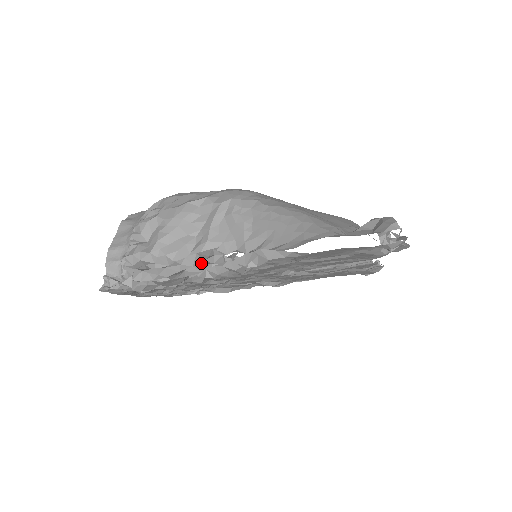
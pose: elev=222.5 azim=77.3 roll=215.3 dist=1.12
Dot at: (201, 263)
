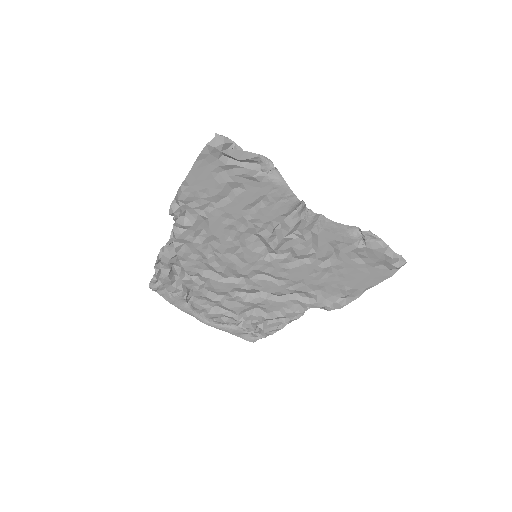
Dot at: occluded
